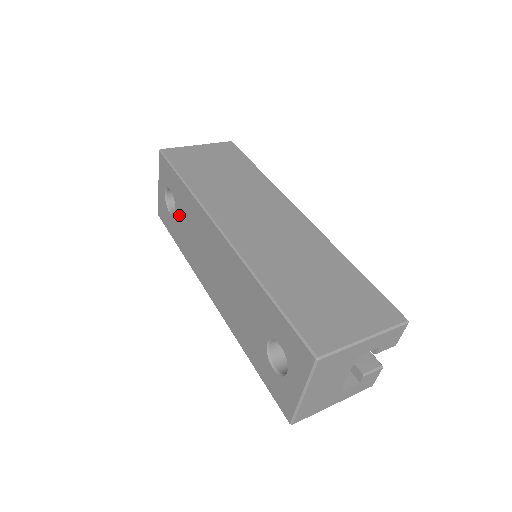
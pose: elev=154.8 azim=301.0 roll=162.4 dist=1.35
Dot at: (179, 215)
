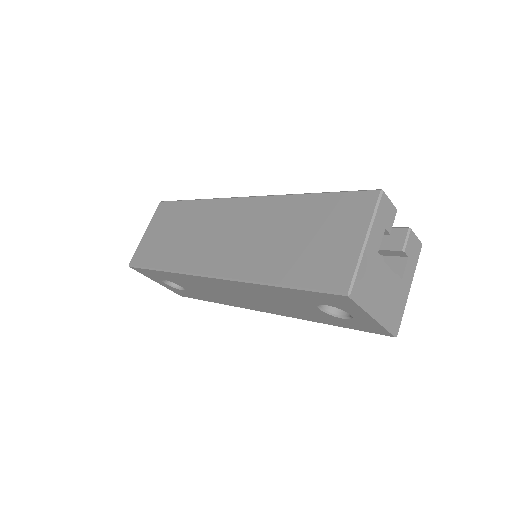
Dot at: (187, 288)
